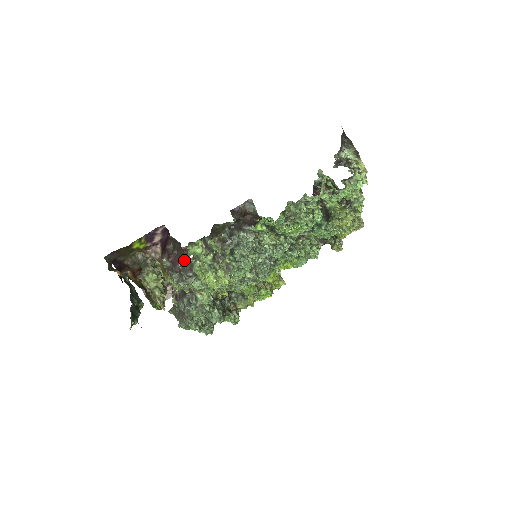
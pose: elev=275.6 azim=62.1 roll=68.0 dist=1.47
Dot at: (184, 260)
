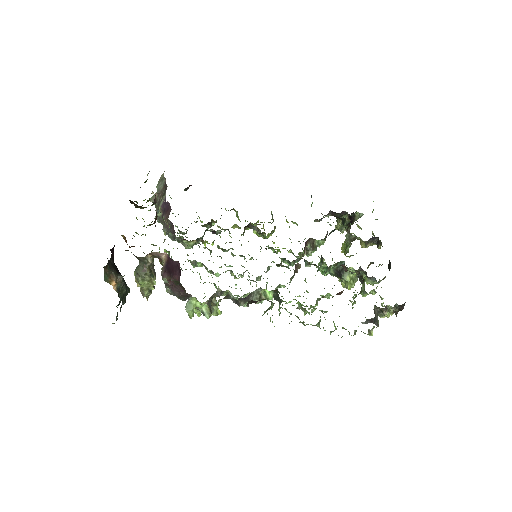
Dot at: (183, 296)
